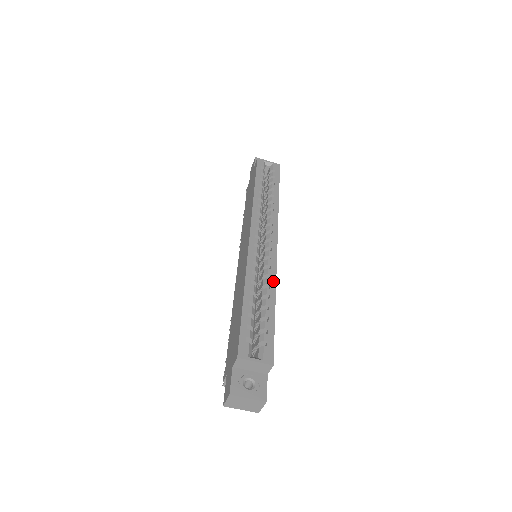
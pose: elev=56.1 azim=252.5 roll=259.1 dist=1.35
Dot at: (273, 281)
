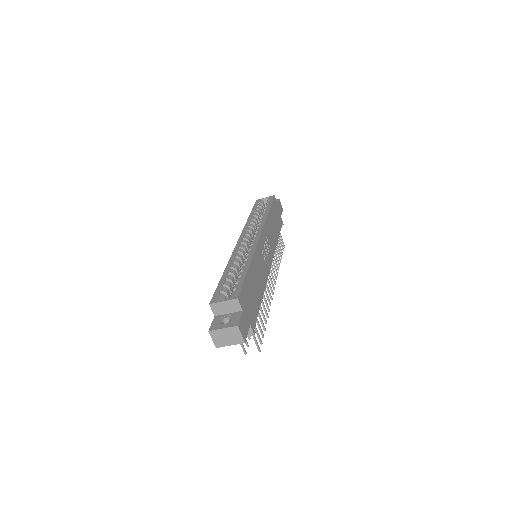
Dot at: (250, 256)
